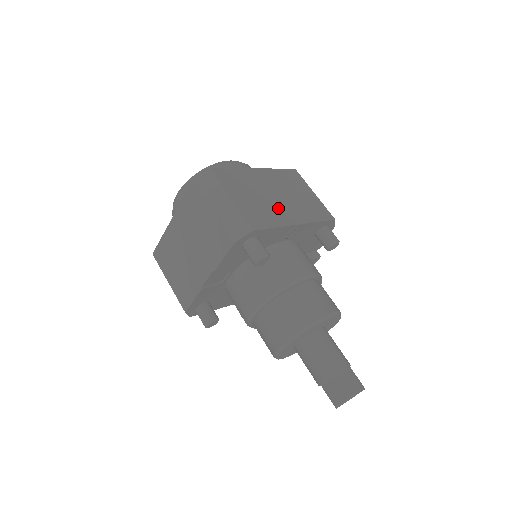
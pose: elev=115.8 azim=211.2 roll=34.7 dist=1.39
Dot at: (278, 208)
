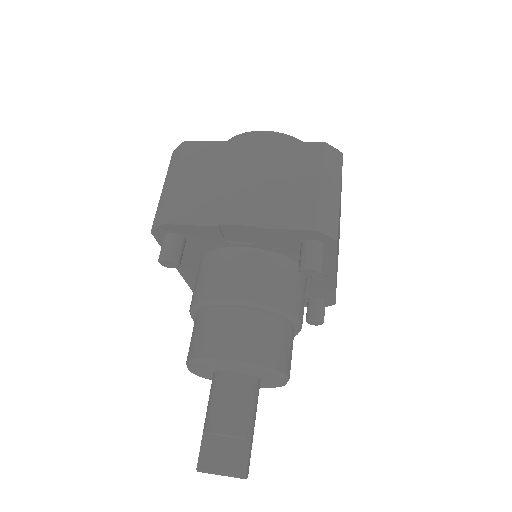
Dot at: occluded
